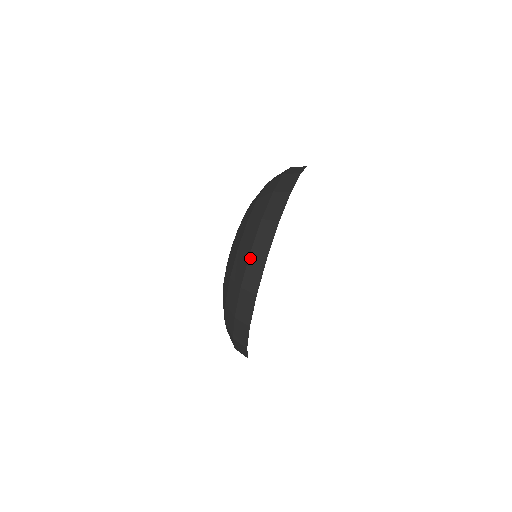
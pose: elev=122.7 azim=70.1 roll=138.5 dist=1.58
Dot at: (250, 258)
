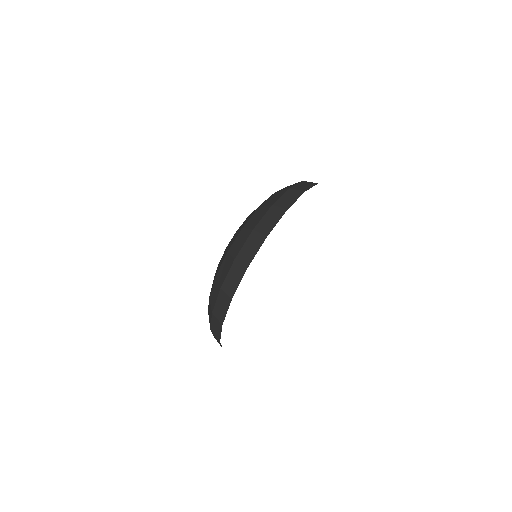
Dot at: (271, 208)
